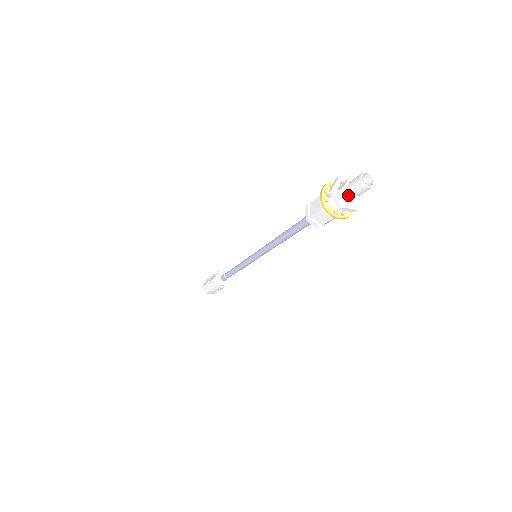
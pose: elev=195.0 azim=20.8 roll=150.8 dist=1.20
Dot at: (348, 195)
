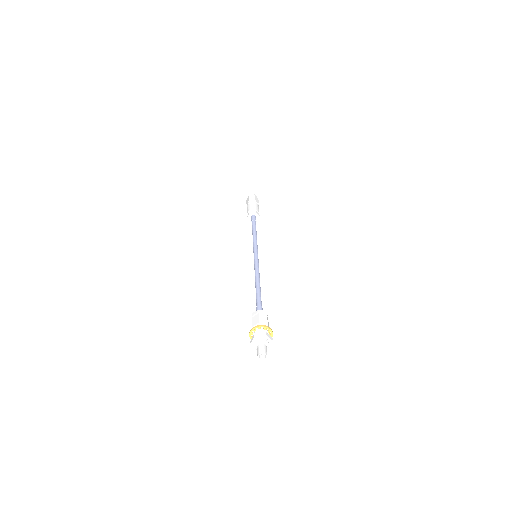
Dot at: (255, 346)
